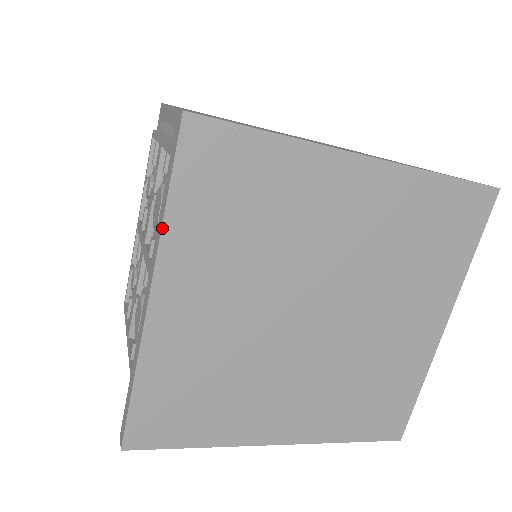
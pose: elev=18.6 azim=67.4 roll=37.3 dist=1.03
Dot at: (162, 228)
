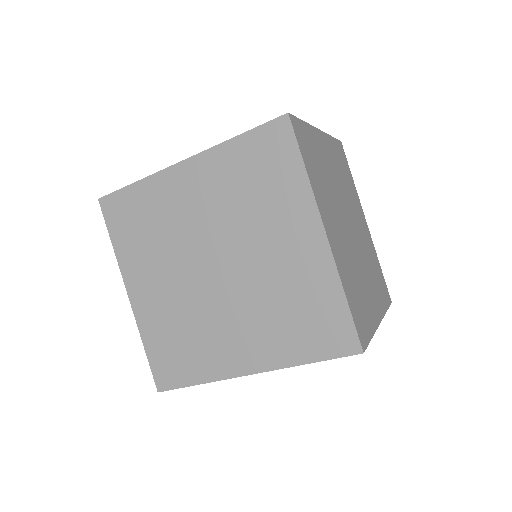
Dot at: (116, 256)
